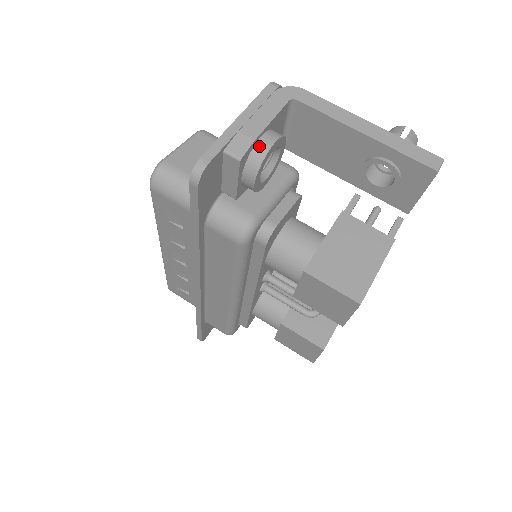
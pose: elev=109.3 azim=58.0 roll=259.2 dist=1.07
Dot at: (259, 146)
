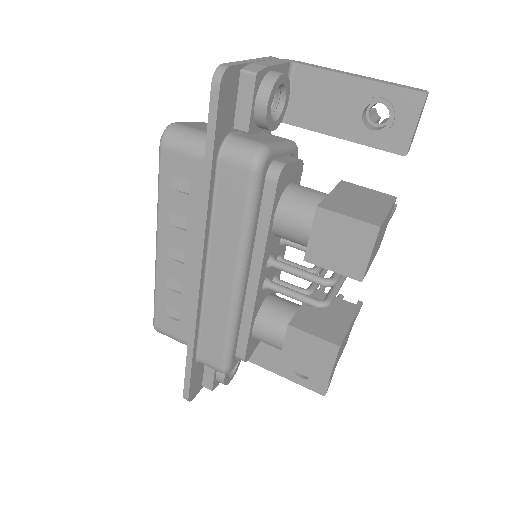
Dot at: (271, 74)
